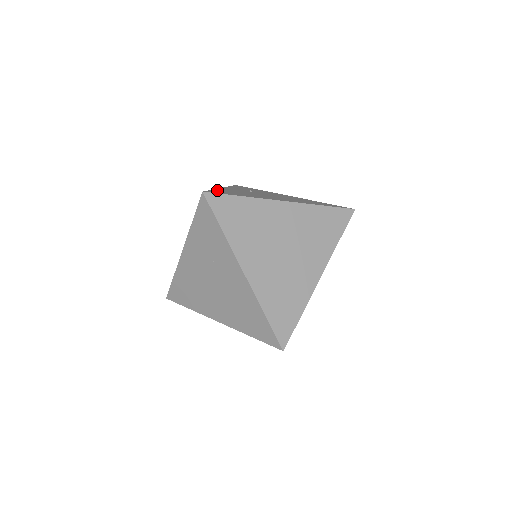
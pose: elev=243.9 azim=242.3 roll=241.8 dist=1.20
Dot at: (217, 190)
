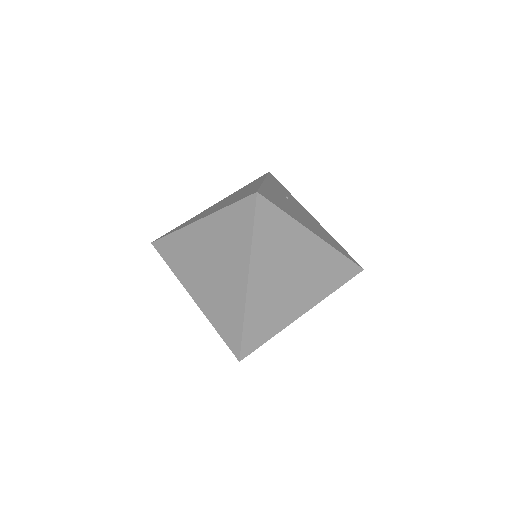
Dot at: (265, 189)
